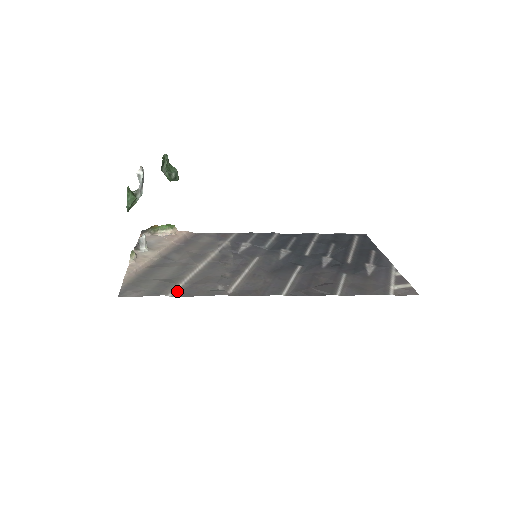
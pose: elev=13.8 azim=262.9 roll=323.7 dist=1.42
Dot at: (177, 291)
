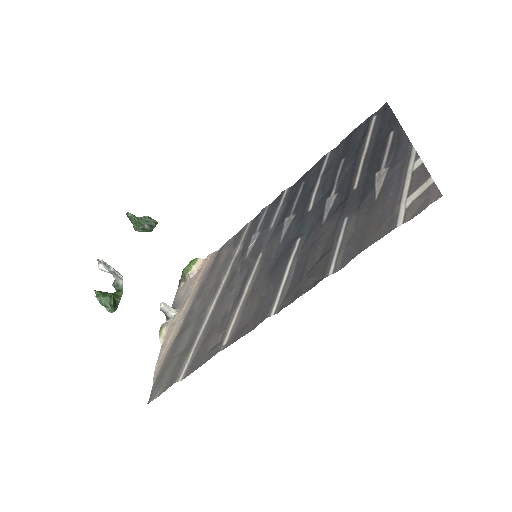
Dot at: (187, 367)
